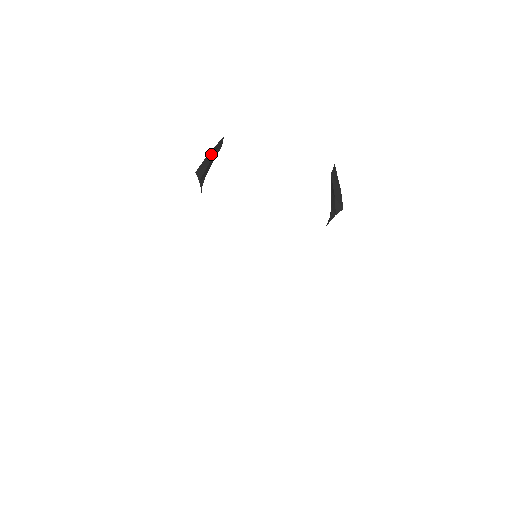
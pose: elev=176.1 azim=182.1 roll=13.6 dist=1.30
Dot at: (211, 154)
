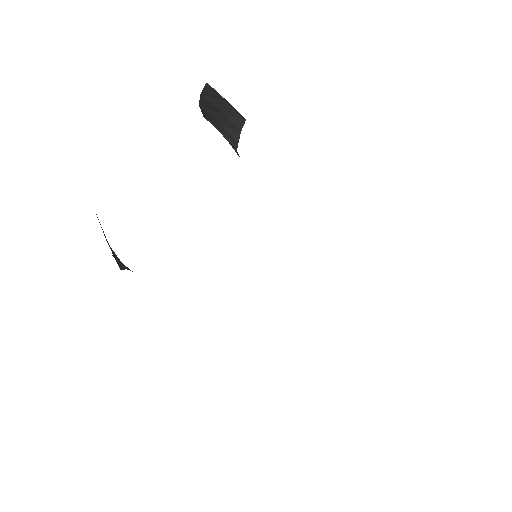
Dot at: occluded
